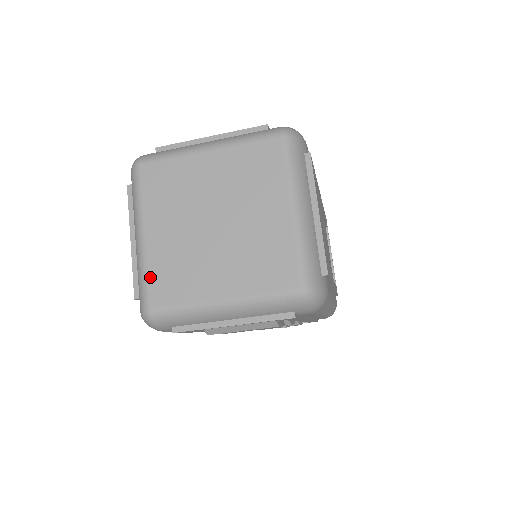
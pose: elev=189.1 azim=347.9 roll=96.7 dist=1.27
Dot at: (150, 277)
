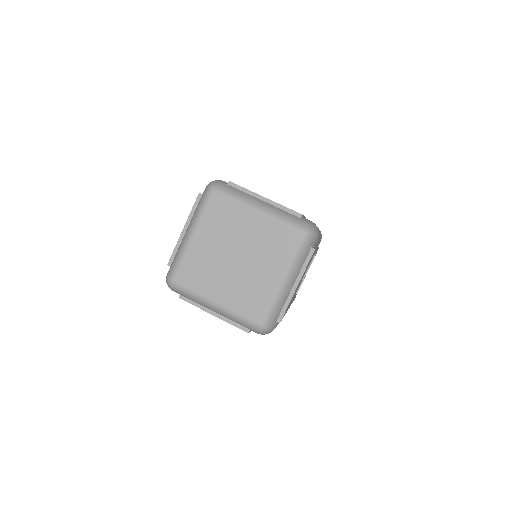
Dot at: (183, 263)
